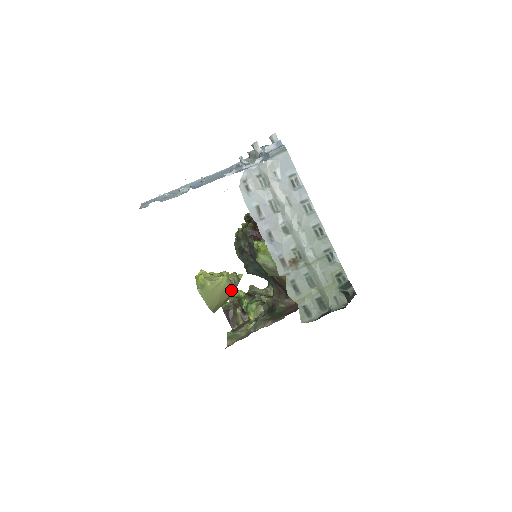
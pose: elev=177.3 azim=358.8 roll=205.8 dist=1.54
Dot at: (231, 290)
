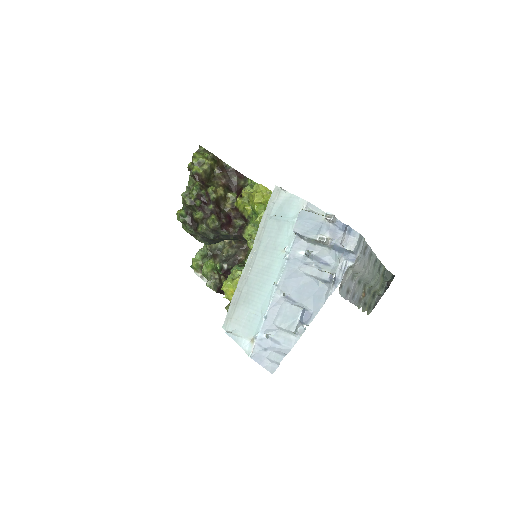
Dot at: occluded
